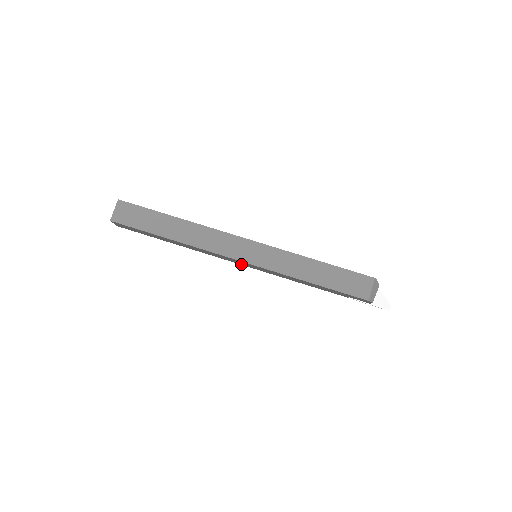
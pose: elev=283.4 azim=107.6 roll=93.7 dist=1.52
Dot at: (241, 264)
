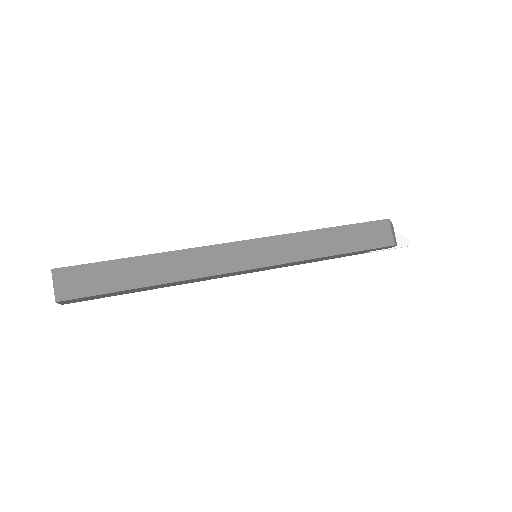
Dot at: occluded
